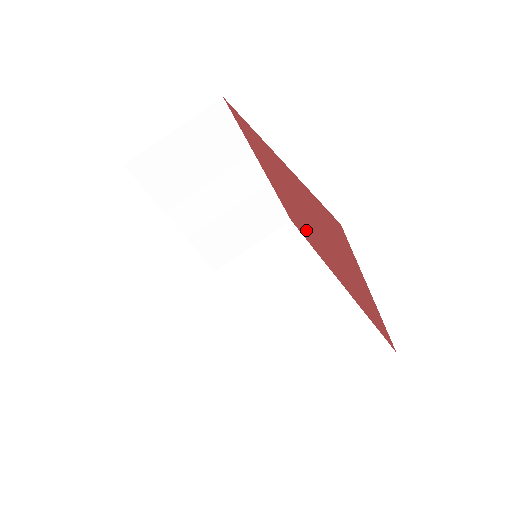
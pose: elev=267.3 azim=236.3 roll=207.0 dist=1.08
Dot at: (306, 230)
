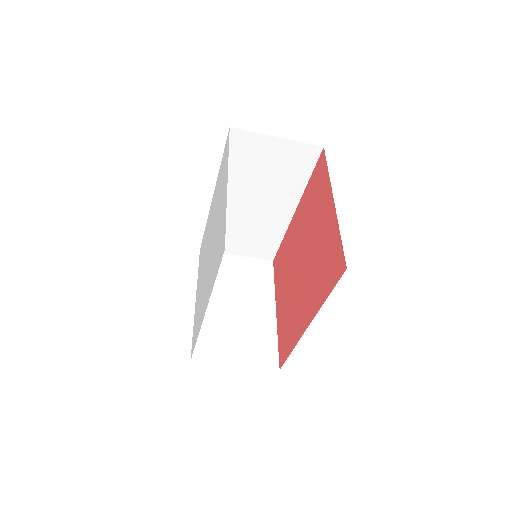
Dot at: (306, 221)
